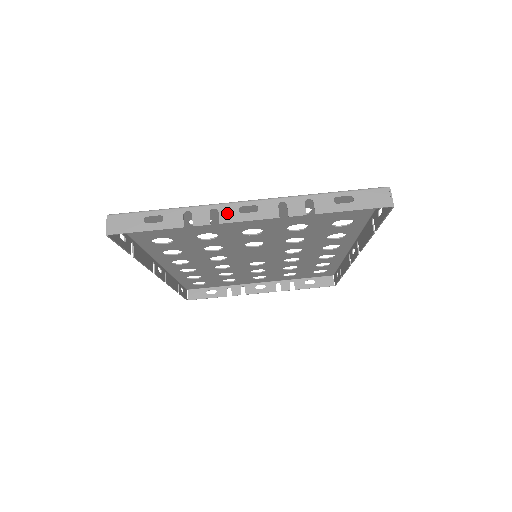
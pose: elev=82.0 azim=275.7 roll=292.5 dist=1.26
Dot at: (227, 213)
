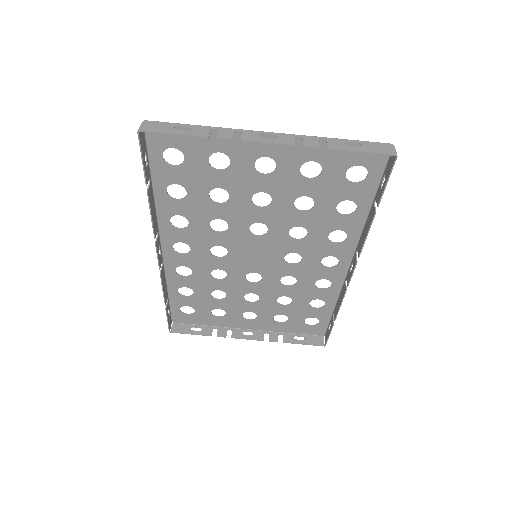
Dot at: (249, 135)
